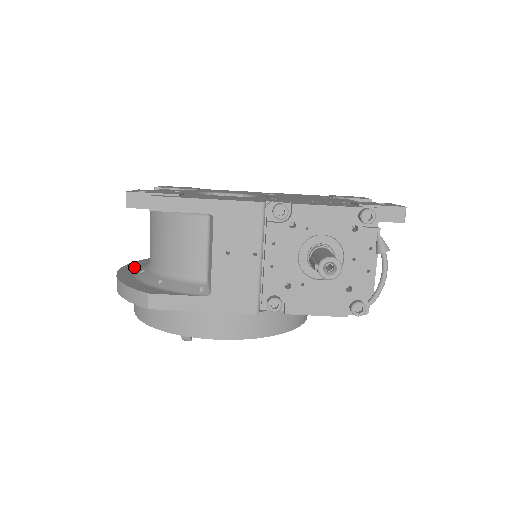
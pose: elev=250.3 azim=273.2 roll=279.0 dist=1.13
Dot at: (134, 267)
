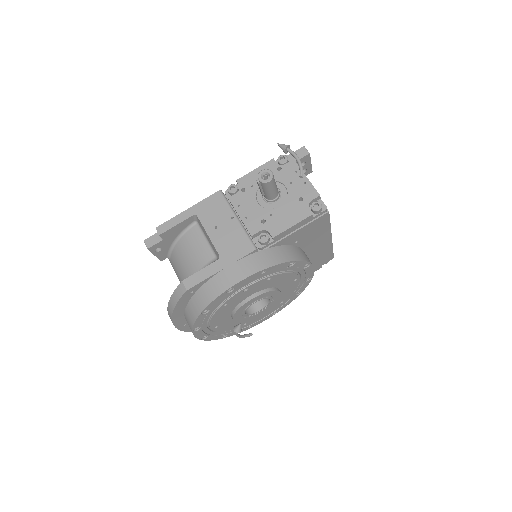
Dot at: occluded
